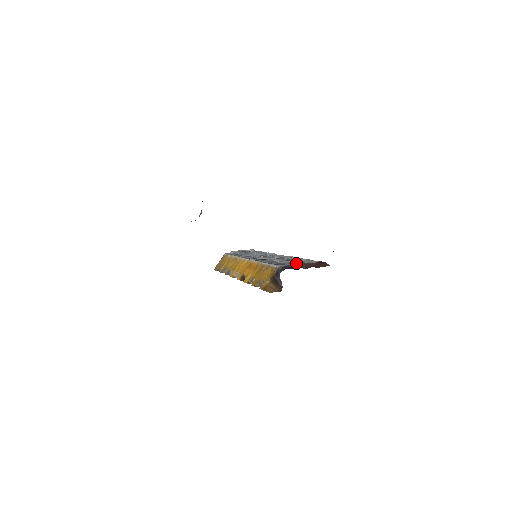
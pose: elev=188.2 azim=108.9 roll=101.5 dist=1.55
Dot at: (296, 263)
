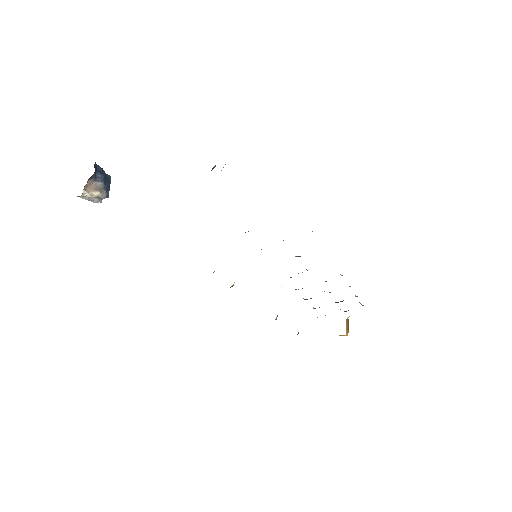
Dot at: occluded
